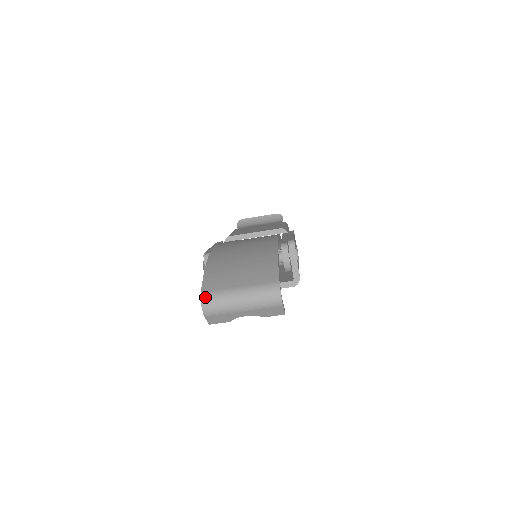
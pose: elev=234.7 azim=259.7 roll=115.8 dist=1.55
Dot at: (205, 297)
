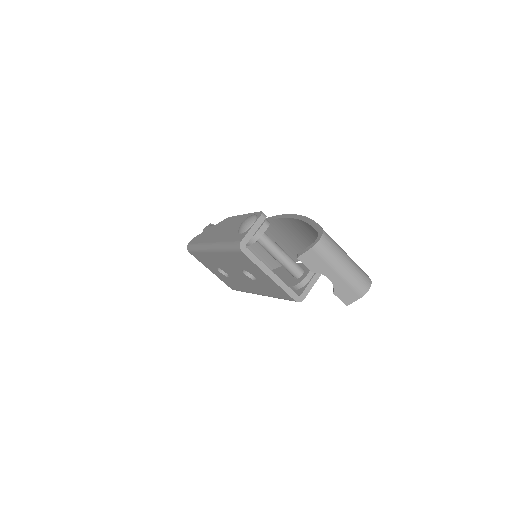
Dot at: (326, 235)
